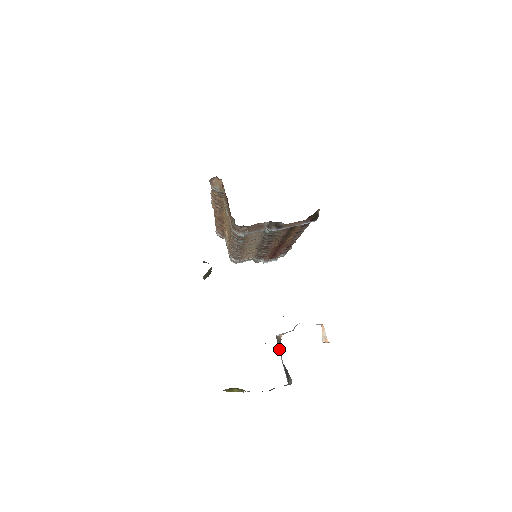
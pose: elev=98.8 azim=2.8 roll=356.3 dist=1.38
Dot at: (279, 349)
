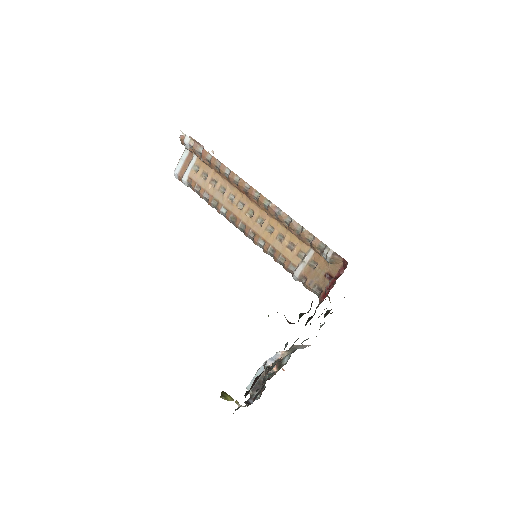
Dot at: (261, 370)
